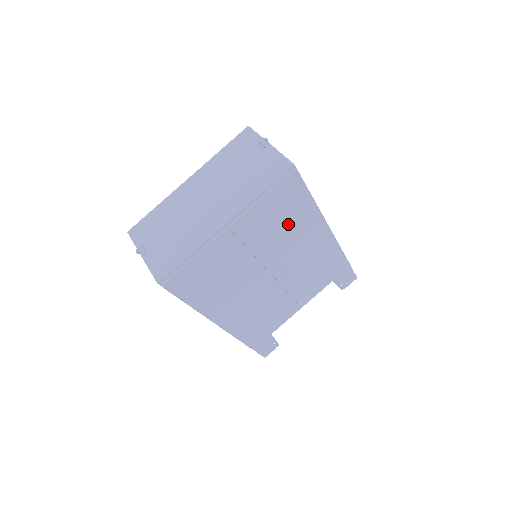
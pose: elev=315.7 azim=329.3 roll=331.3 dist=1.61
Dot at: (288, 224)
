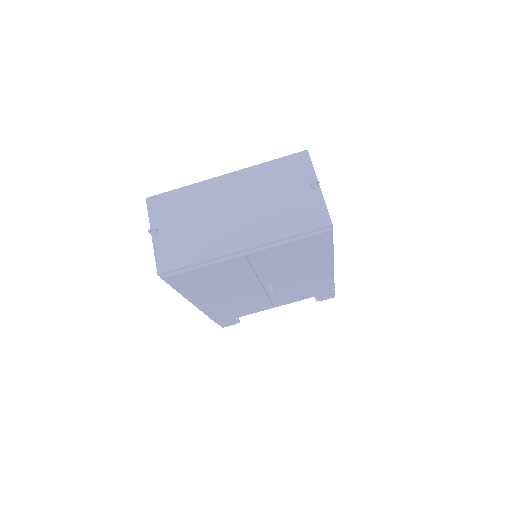
Dot at: (299, 260)
